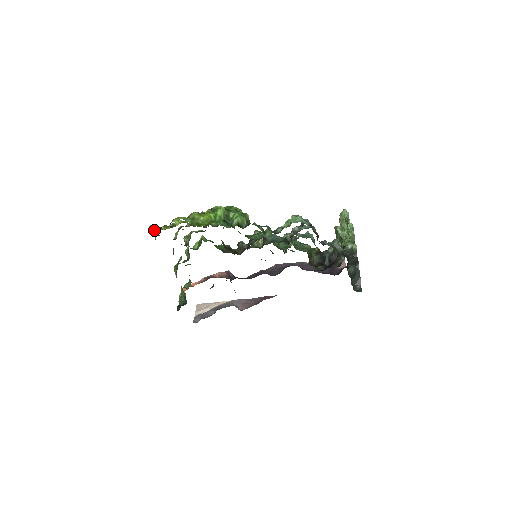
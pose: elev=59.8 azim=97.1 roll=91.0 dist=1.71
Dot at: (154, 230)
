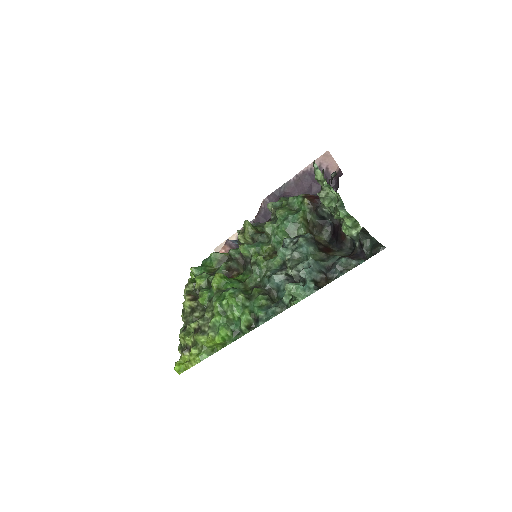
Dot at: (181, 369)
